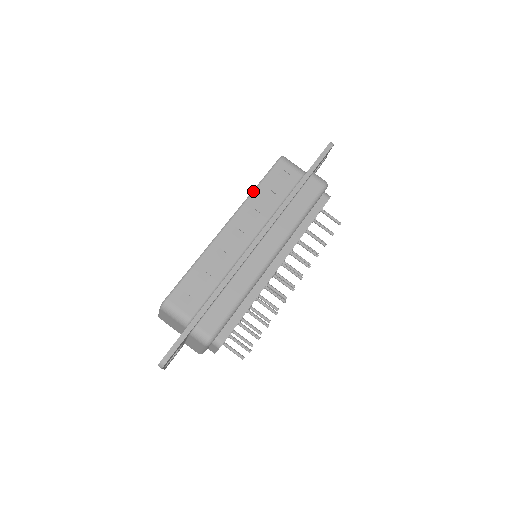
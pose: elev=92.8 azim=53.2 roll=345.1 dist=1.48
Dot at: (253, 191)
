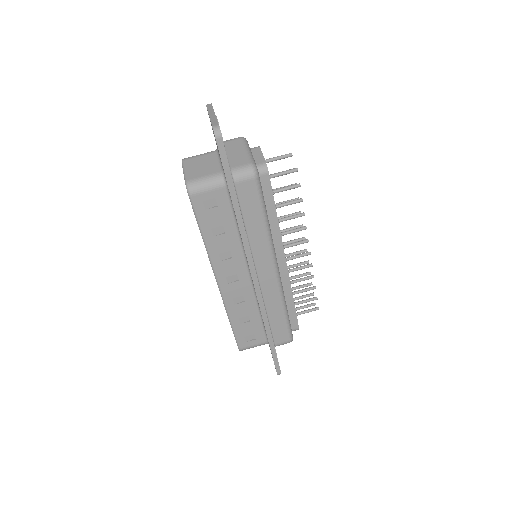
Dot at: (204, 243)
